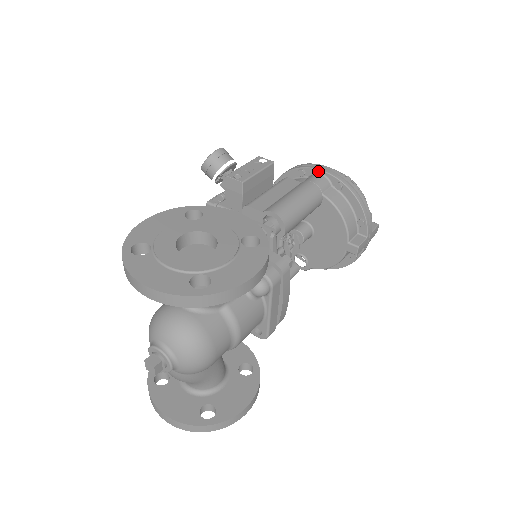
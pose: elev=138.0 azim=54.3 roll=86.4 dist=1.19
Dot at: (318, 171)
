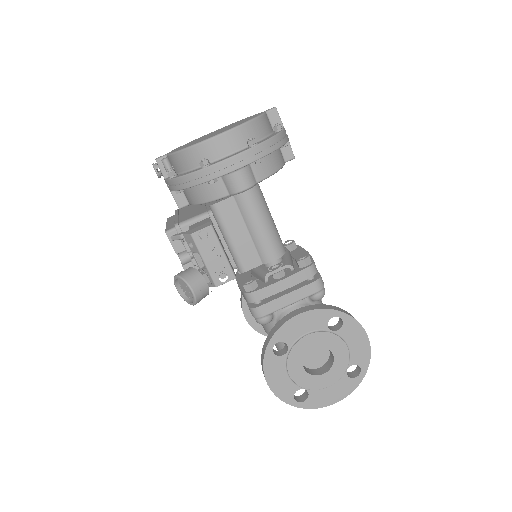
Dot at: (232, 172)
